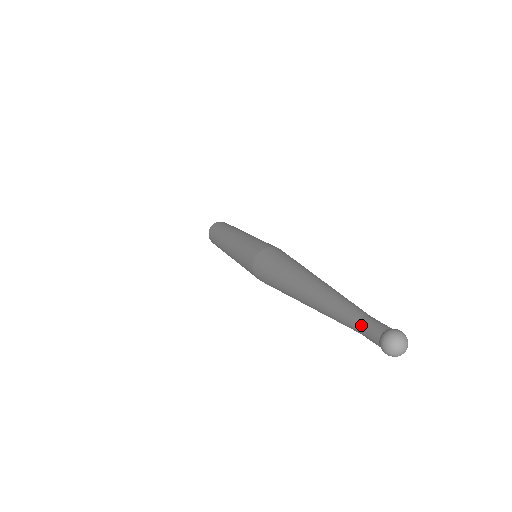
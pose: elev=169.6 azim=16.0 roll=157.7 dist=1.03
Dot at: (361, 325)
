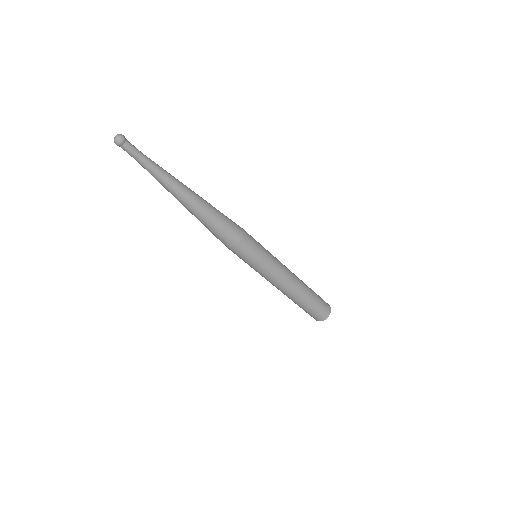
Dot at: (133, 156)
